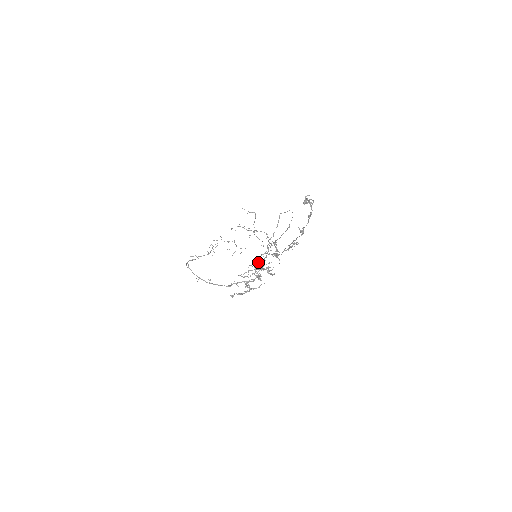
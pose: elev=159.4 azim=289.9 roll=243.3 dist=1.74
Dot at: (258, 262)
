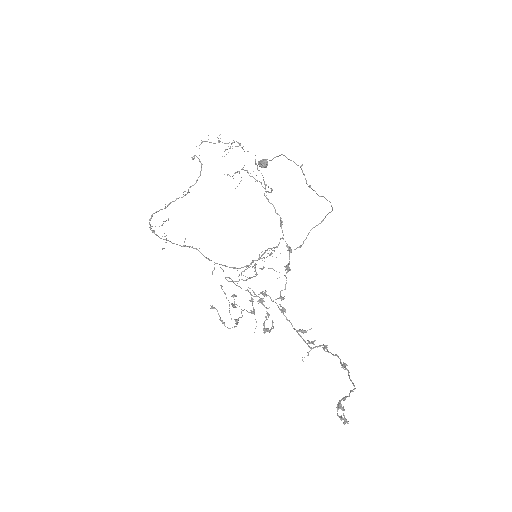
Dot at: (255, 296)
